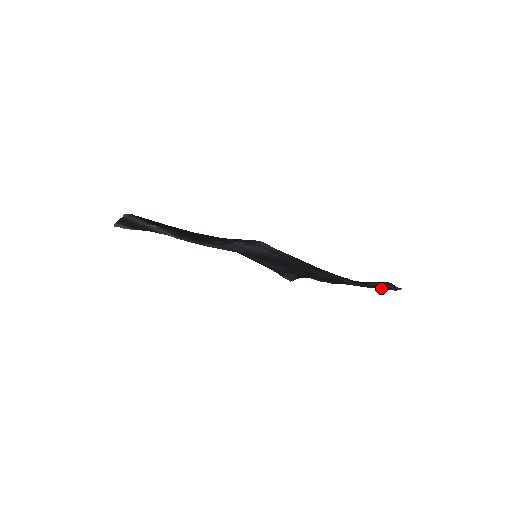
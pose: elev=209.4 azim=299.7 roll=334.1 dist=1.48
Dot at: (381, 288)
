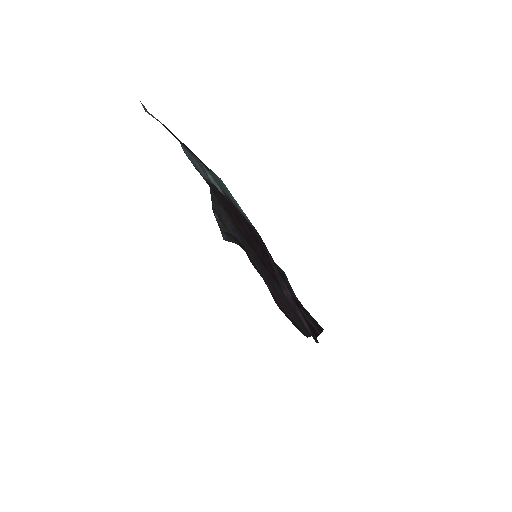
Dot at: occluded
